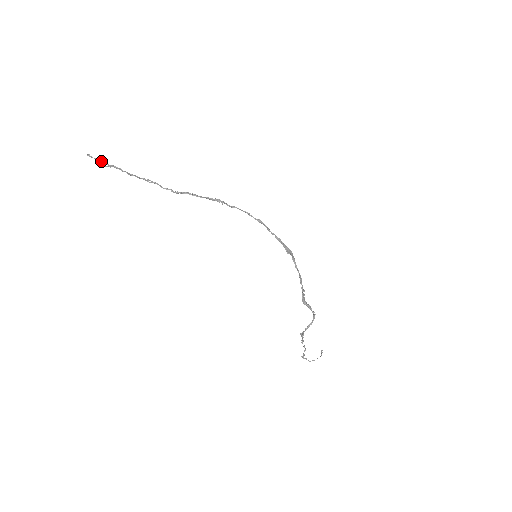
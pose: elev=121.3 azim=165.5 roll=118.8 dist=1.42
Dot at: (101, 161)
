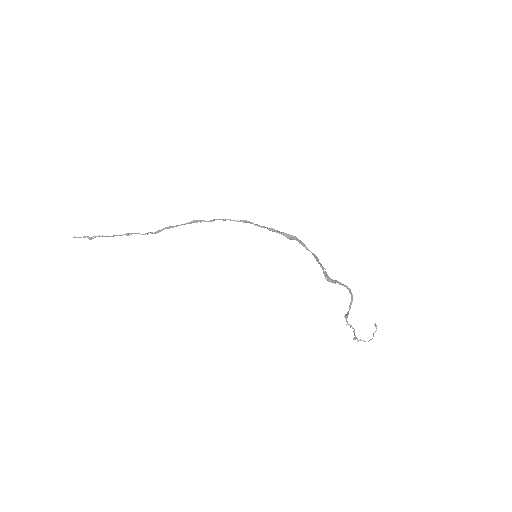
Dot at: (85, 237)
